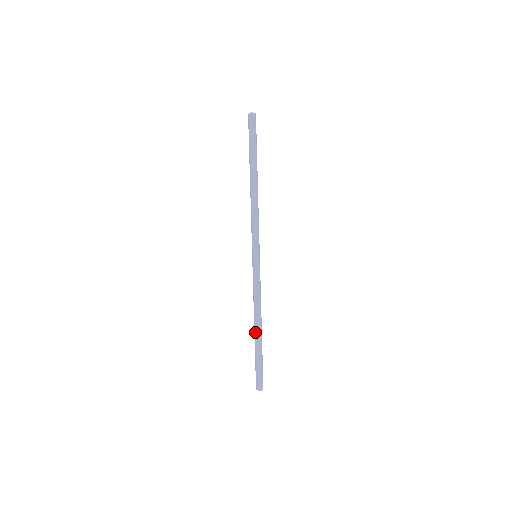
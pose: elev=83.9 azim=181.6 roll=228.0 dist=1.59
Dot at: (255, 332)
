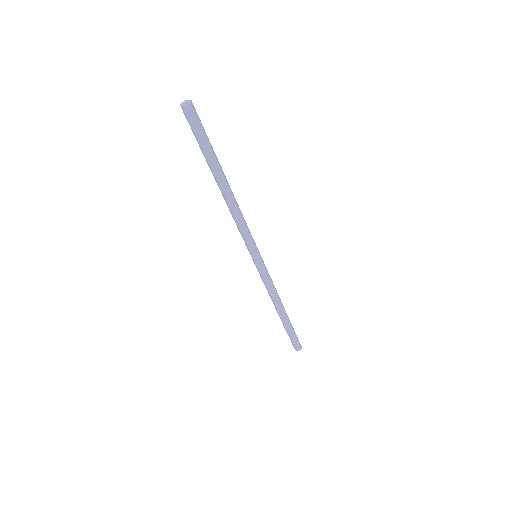
Dot at: occluded
